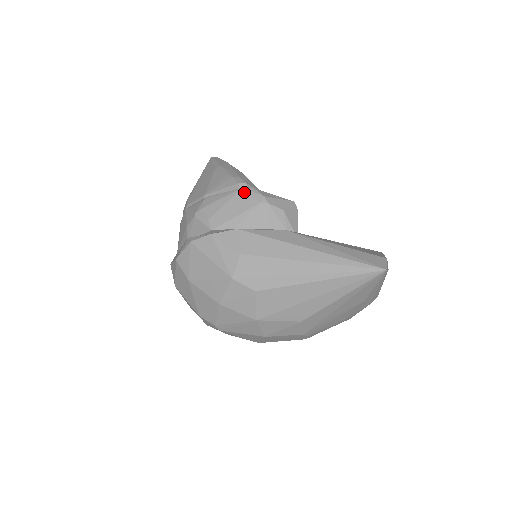
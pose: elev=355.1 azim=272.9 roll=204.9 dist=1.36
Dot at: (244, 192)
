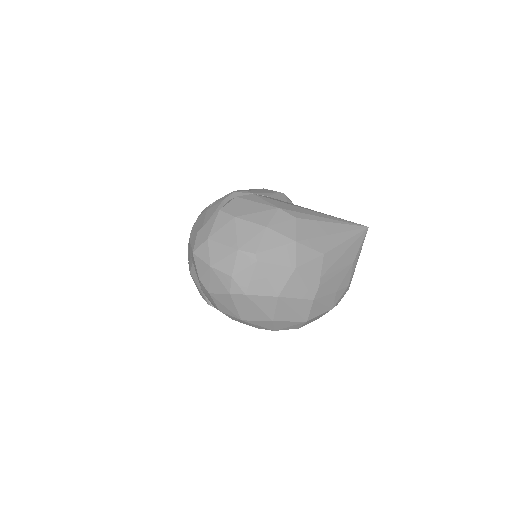
Dot at: (266, 189)
